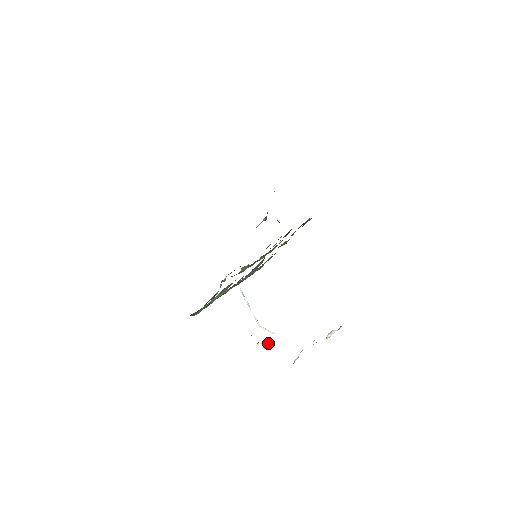
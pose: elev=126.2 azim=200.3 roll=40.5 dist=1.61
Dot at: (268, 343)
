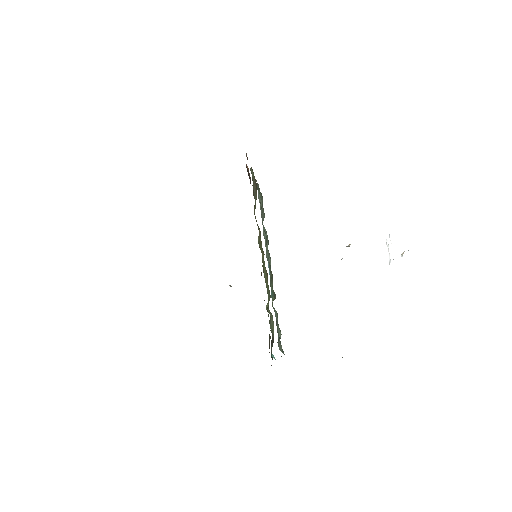
Dot at: (348, 246)
